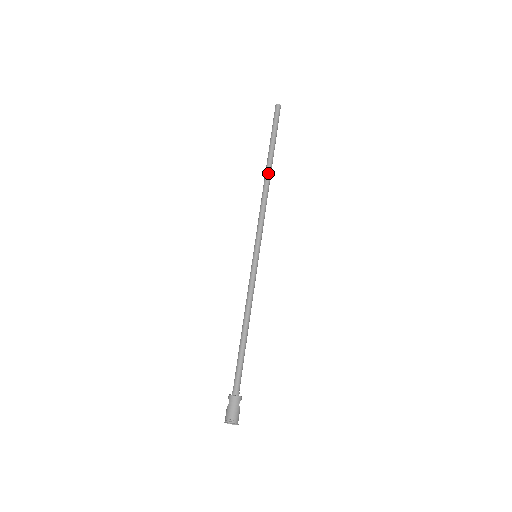
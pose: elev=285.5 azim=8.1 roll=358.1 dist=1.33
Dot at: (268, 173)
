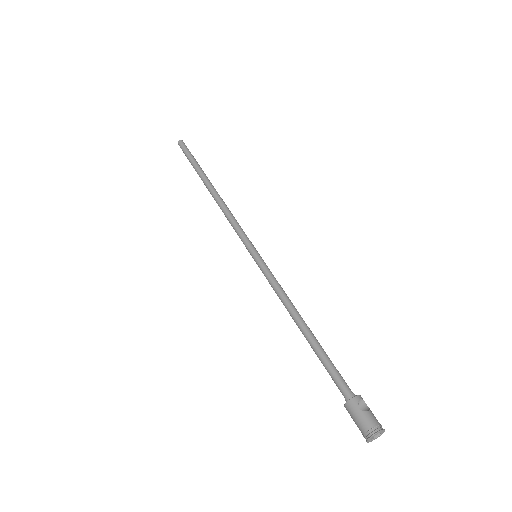
Dot at: (209, 190)
